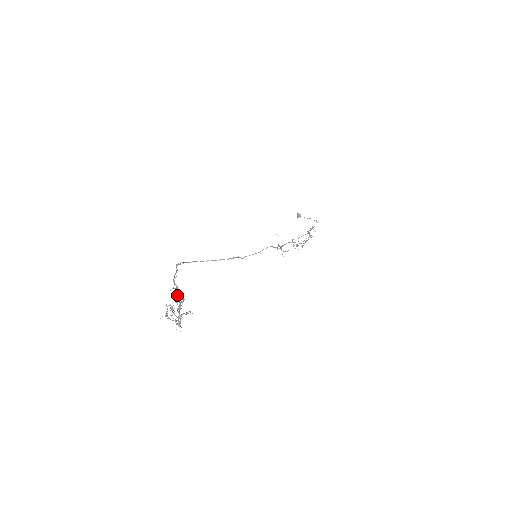
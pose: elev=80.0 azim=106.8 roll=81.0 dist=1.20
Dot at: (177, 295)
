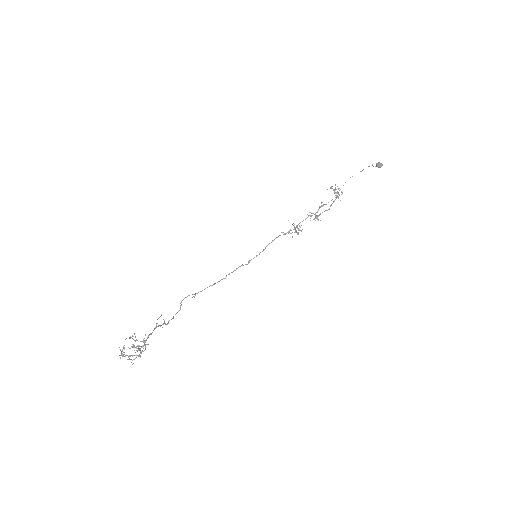
Dot at: occluded
